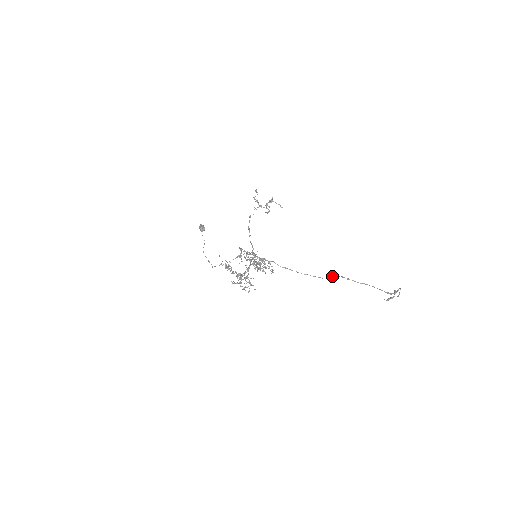
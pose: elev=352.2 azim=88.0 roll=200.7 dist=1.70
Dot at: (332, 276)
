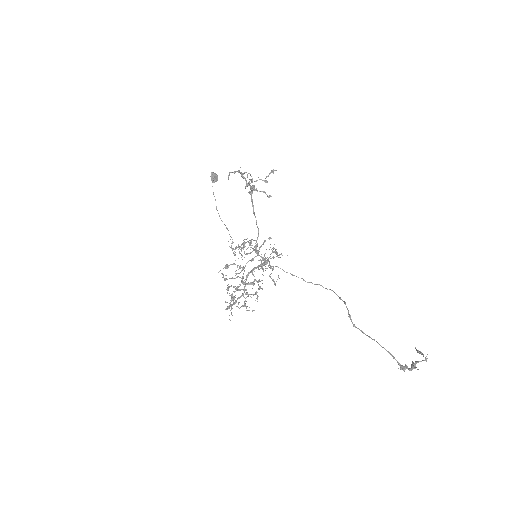
Dot at: (344, 302)
